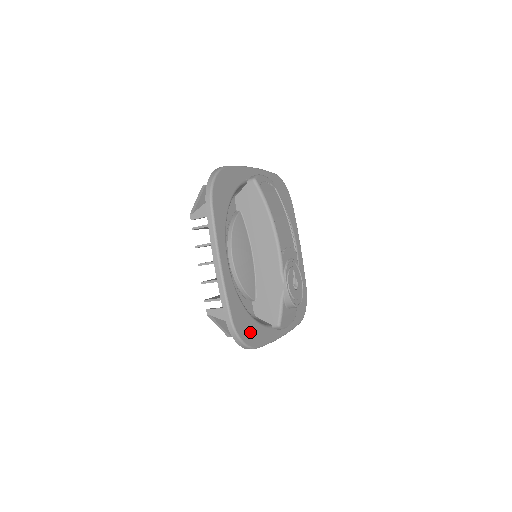
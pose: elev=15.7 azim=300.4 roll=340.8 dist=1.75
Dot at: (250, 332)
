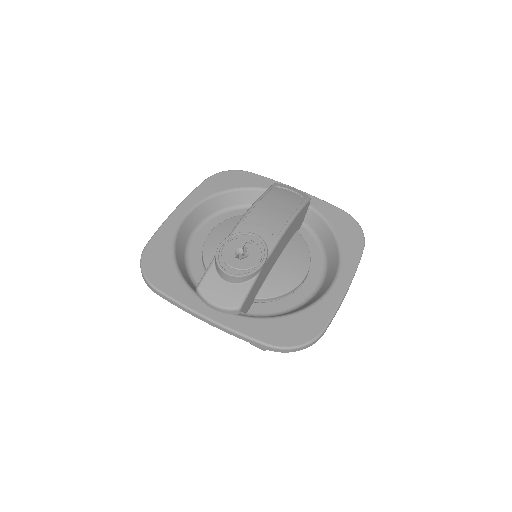
Dot at: (160, 270)
